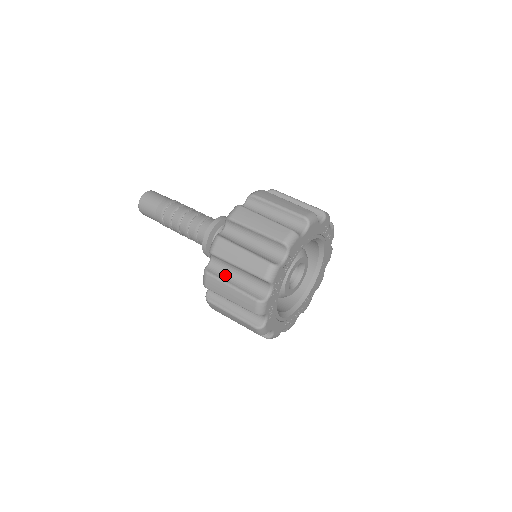
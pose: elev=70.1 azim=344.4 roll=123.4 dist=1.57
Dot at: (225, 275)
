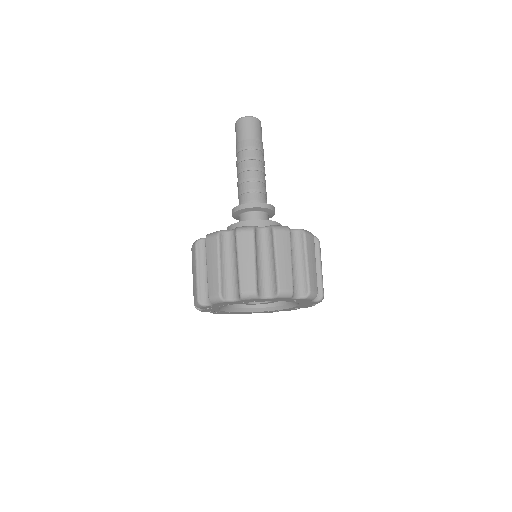
Dot at: occluded
